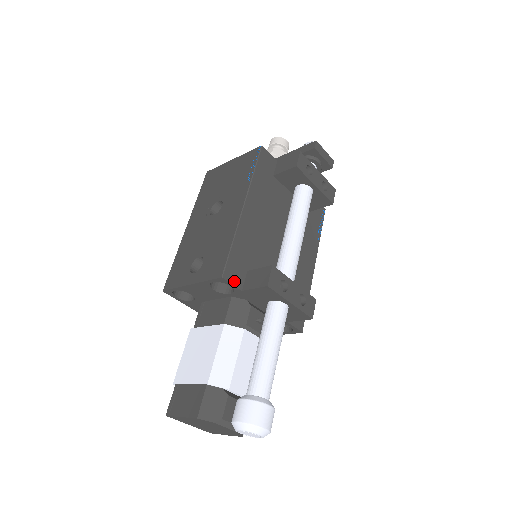
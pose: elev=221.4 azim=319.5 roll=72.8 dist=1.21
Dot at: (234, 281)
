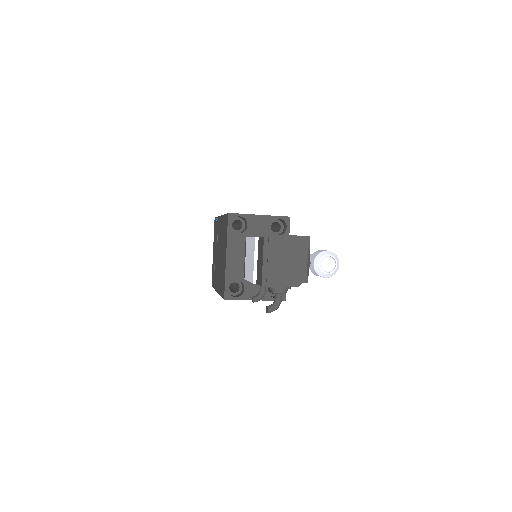
Dot at: (289, 227)
